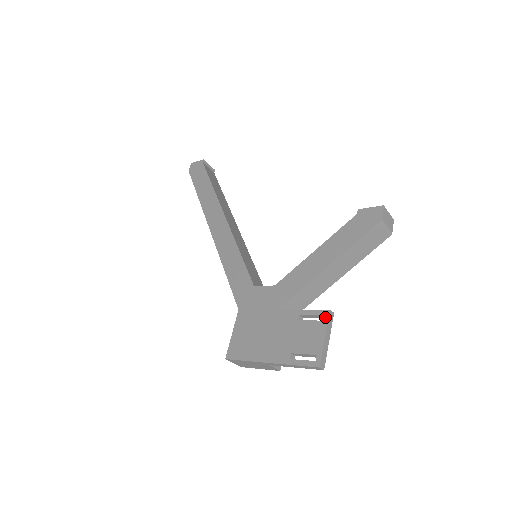
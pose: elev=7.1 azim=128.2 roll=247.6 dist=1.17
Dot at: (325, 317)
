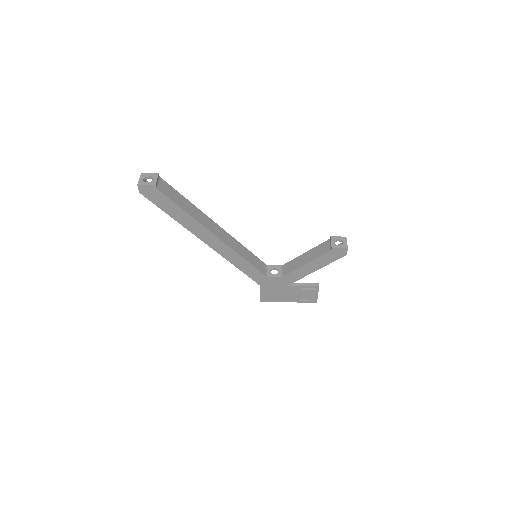
Dot at: (317, 289)
